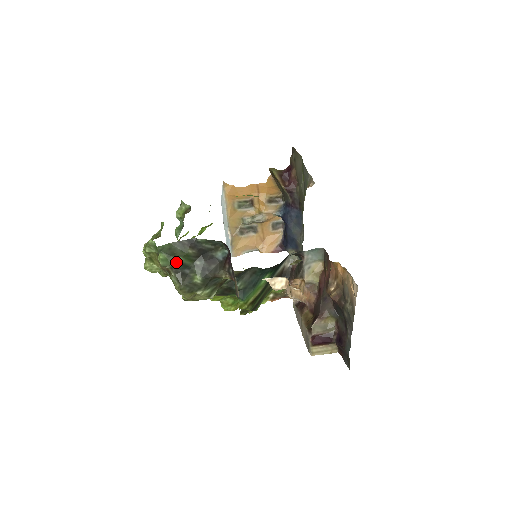
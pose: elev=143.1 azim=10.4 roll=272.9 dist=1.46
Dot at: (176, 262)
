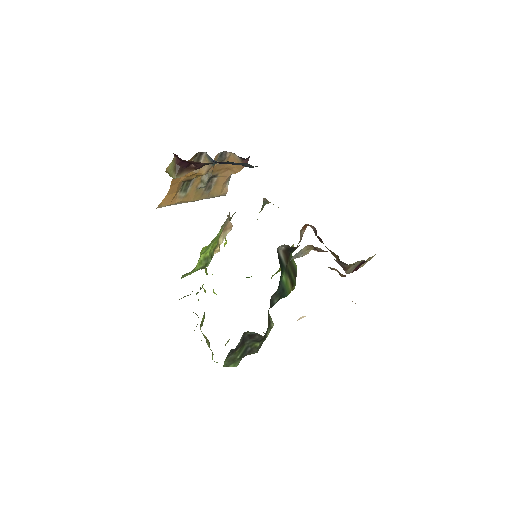
Dot at: (240, 358)
